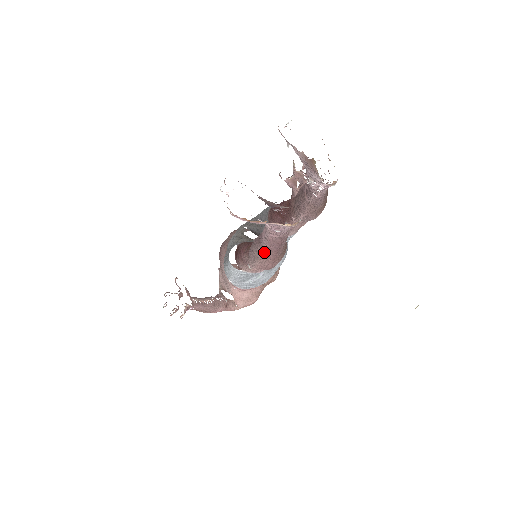
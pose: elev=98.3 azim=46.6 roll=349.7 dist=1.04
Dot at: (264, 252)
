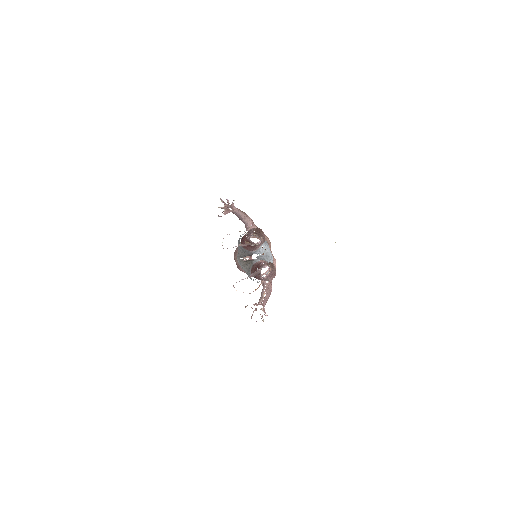
Dot at: (269, 279)
